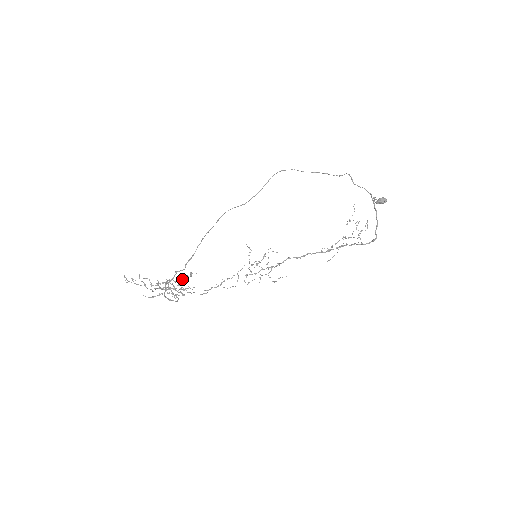
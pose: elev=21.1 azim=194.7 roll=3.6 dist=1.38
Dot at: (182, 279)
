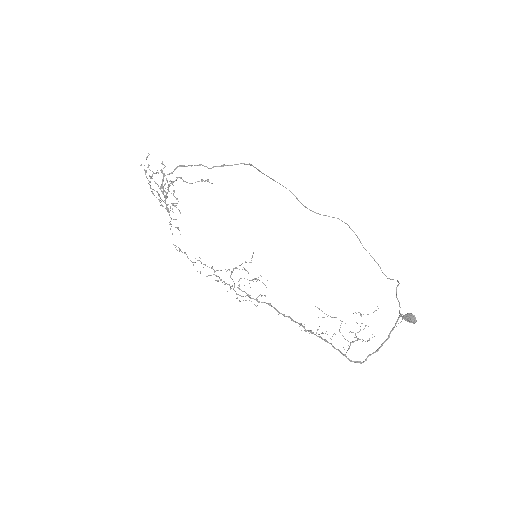
Dot at: occluded
